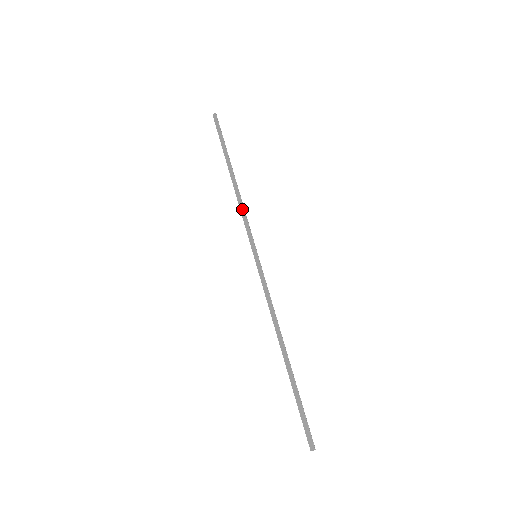
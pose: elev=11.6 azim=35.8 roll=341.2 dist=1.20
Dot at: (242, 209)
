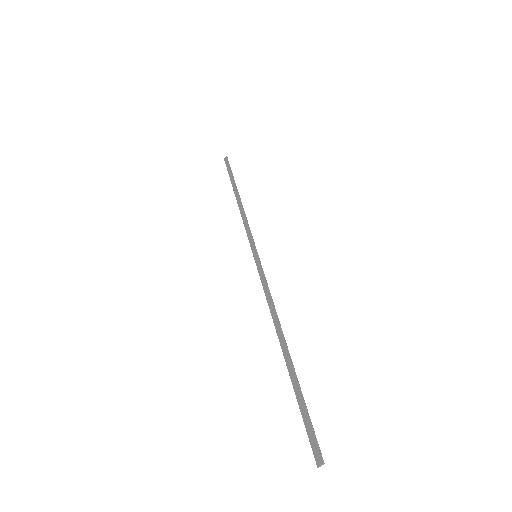
Dot at: (244, 219)
